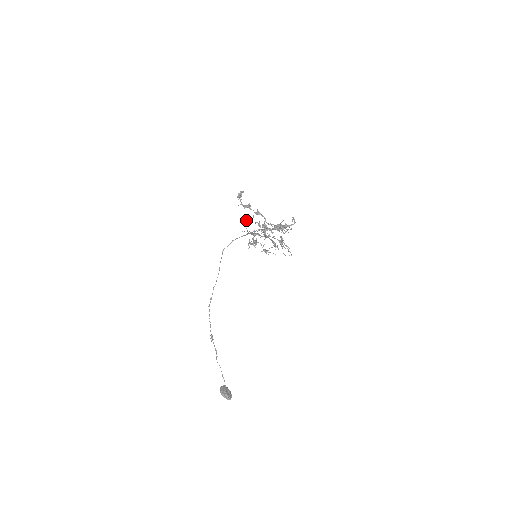
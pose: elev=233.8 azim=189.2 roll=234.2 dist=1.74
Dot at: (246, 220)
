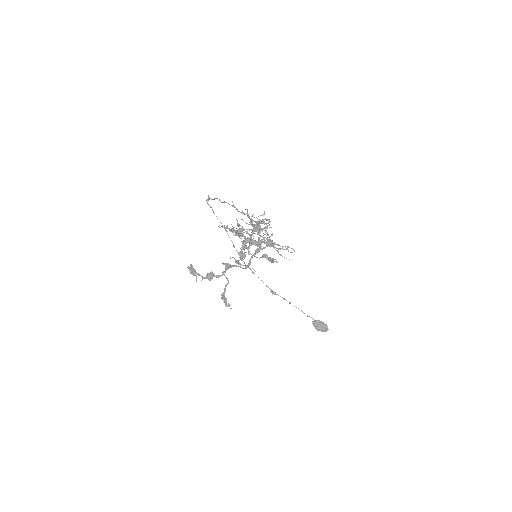
Dot at: (224, 290)
